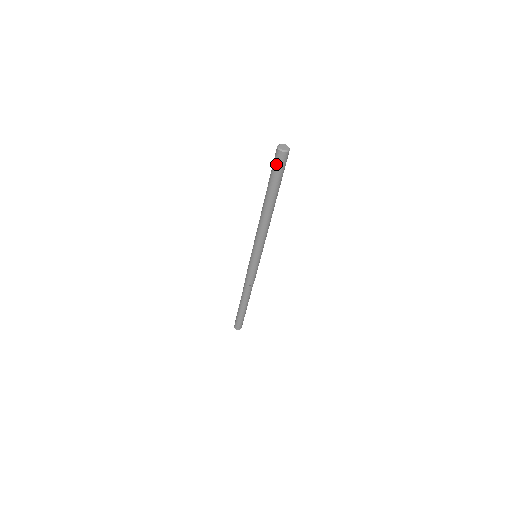
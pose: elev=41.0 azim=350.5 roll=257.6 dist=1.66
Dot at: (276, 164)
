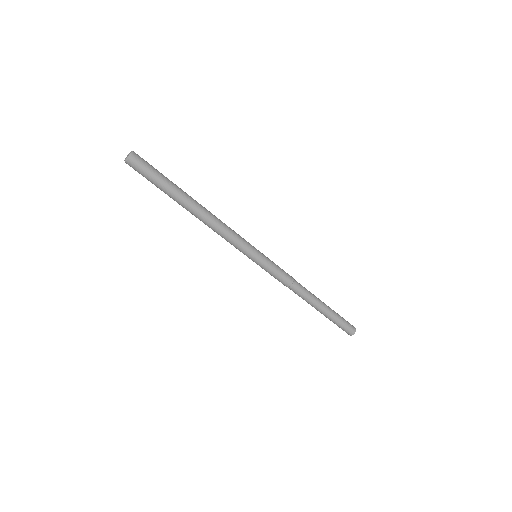
Dot at: (141, 173)
